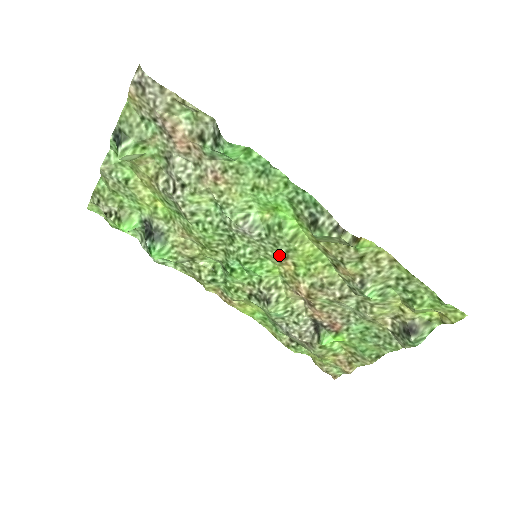
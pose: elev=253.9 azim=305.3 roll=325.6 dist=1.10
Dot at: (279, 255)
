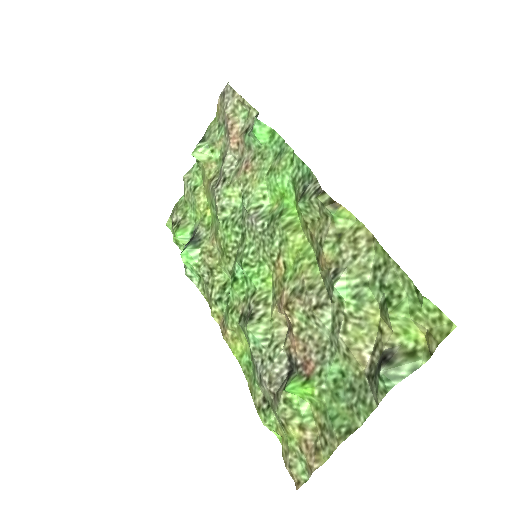
Dot at: (273, 250)
